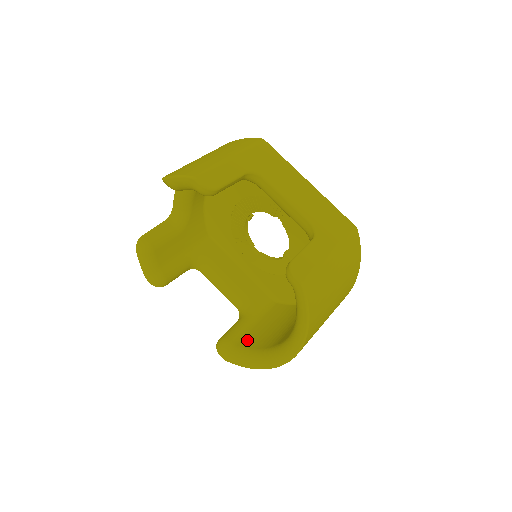
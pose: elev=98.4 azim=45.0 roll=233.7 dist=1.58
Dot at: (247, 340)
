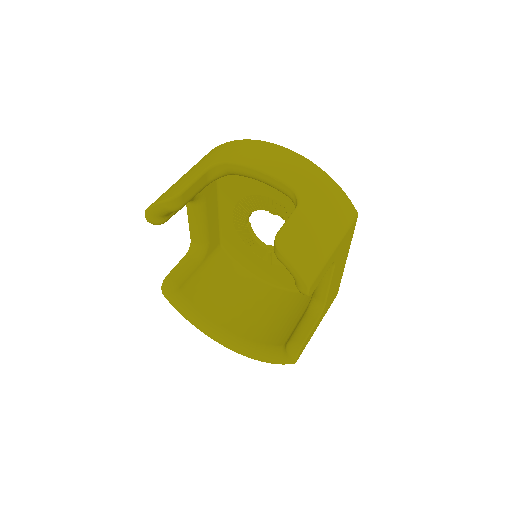
Dot at: (192, 291)
